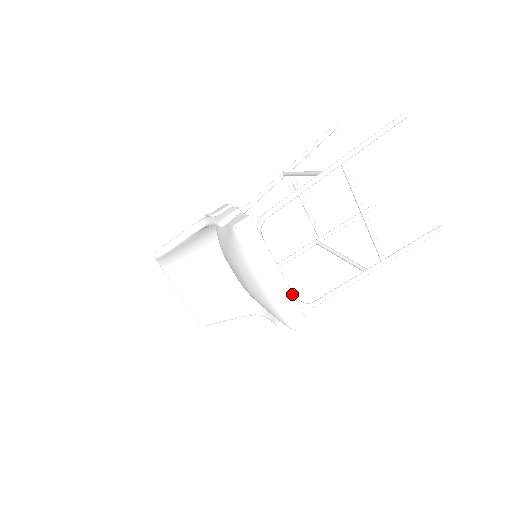
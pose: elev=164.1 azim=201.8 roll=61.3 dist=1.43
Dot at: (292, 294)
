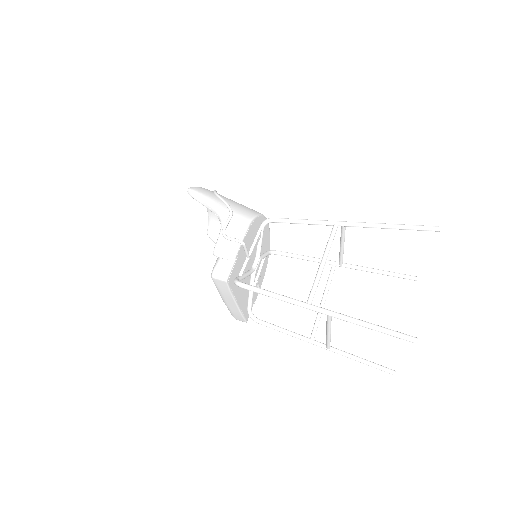
Dot at: (241, 313)
